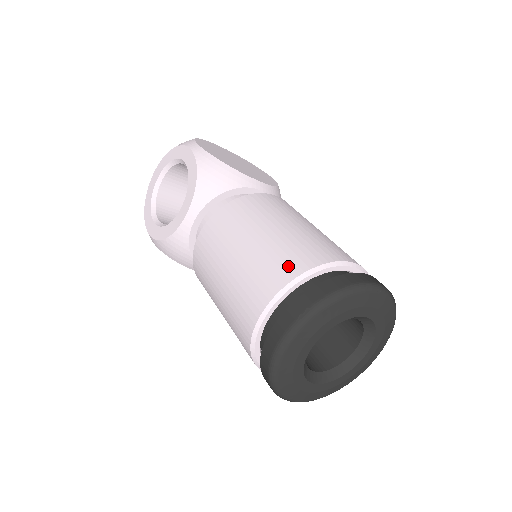
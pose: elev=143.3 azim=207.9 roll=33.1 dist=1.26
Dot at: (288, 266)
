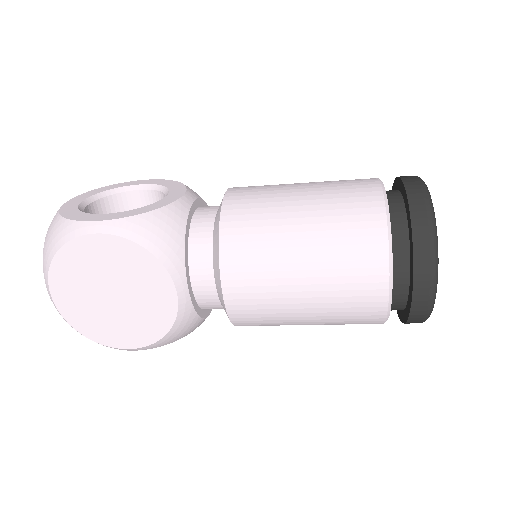
Dot at: occluded
